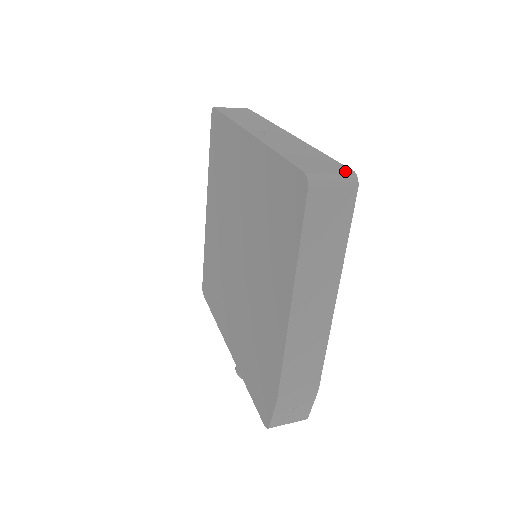
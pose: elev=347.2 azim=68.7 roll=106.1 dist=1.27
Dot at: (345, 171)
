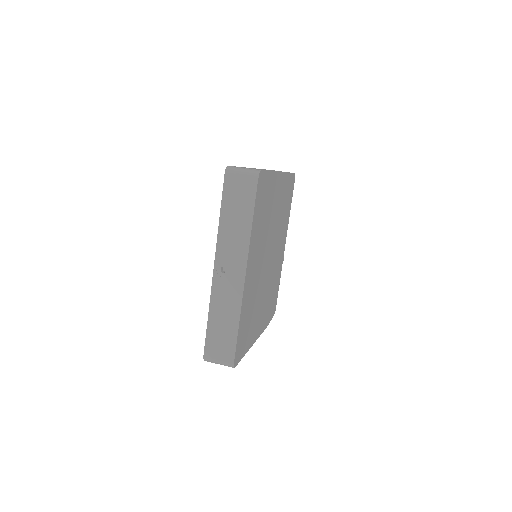
Dot at: (228, 362)
